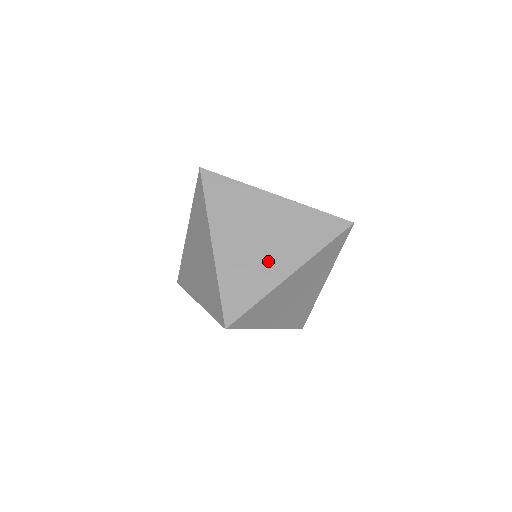
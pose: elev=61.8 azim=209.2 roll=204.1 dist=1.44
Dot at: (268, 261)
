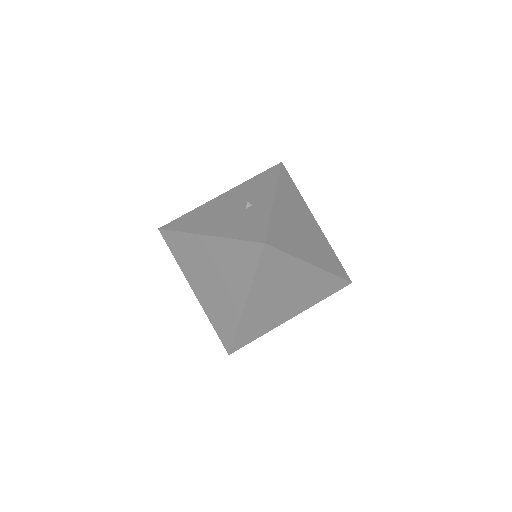
Dot at: (226, 298)
